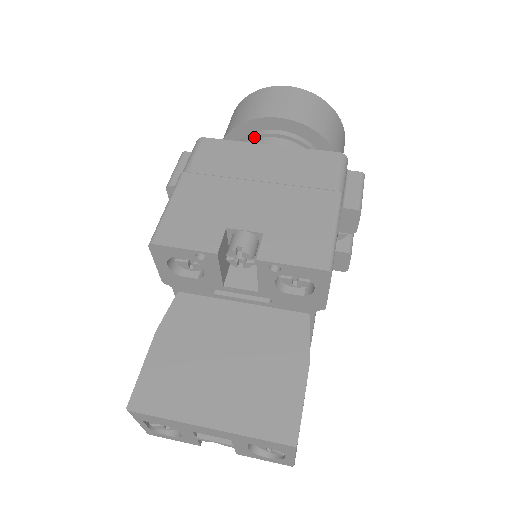
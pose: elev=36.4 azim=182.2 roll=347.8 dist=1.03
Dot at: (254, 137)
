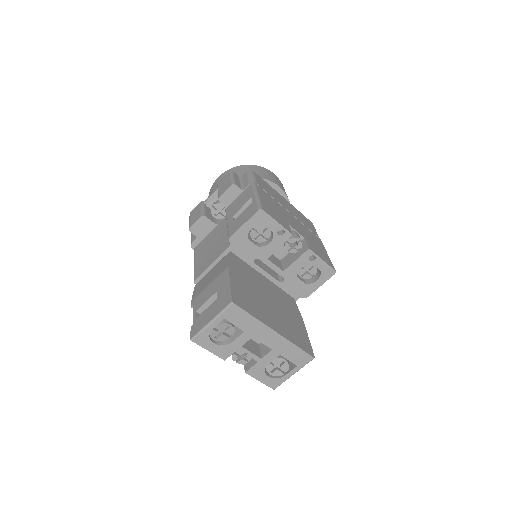
Dot at: occluded
